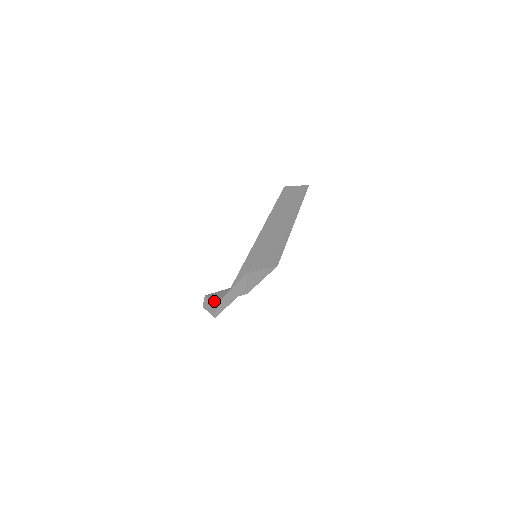
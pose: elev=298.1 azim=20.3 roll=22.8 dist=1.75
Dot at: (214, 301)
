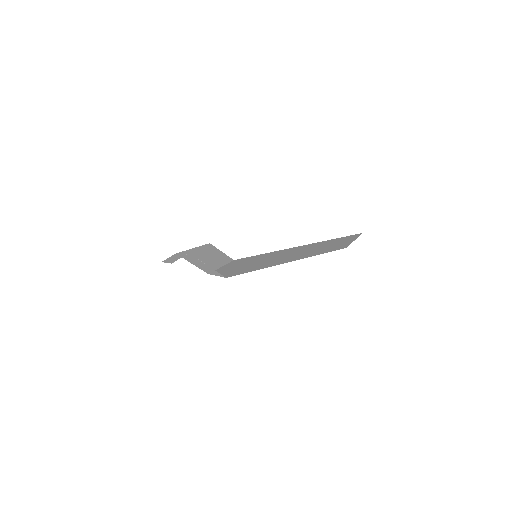
Dot at: (184, 251)
